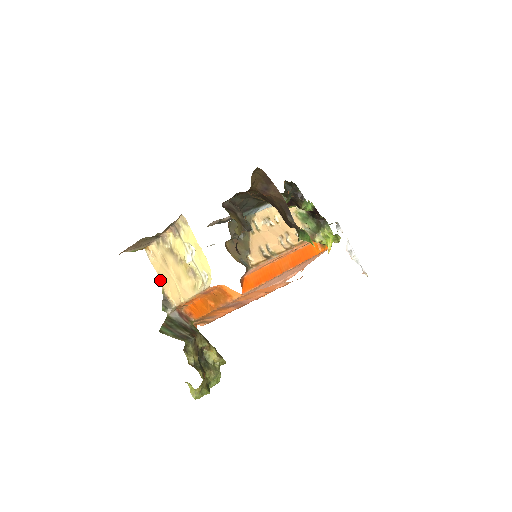
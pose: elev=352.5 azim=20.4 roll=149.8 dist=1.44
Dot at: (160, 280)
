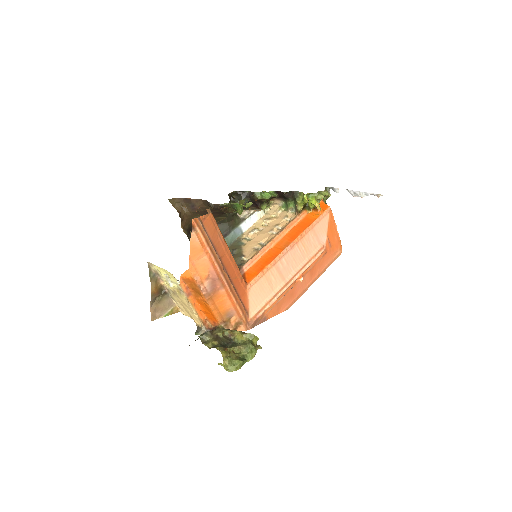
Dot at: occluded
